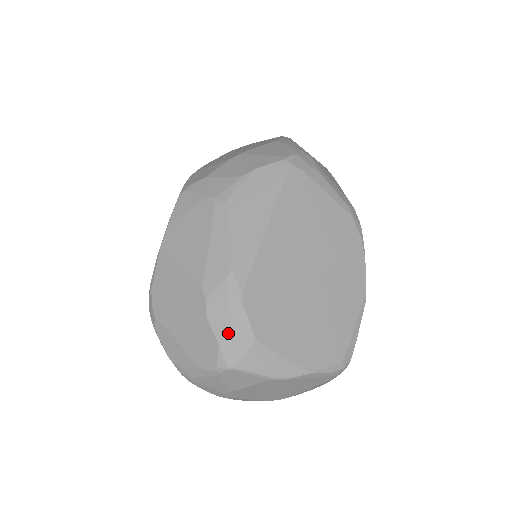
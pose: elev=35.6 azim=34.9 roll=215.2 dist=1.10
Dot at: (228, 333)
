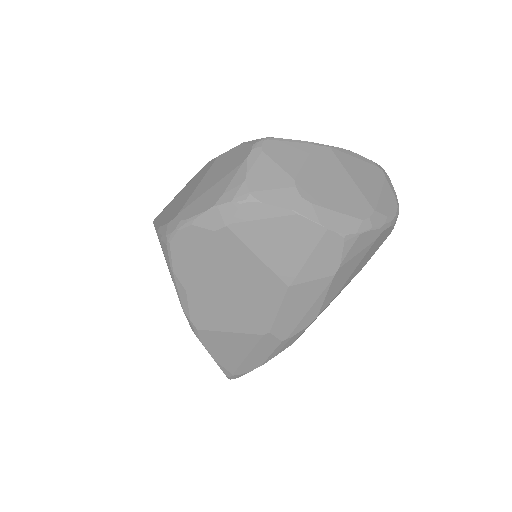
Dot at: occluded
